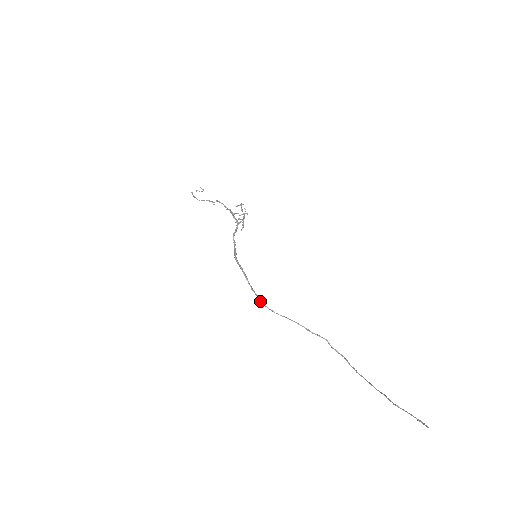
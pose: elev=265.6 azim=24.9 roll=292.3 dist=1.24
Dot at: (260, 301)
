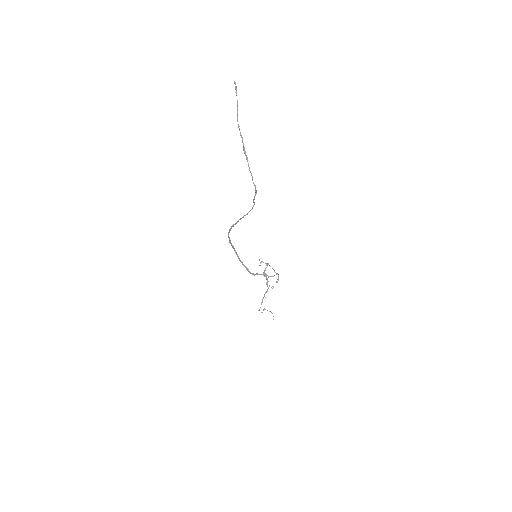
Dot at: (228, 236)
